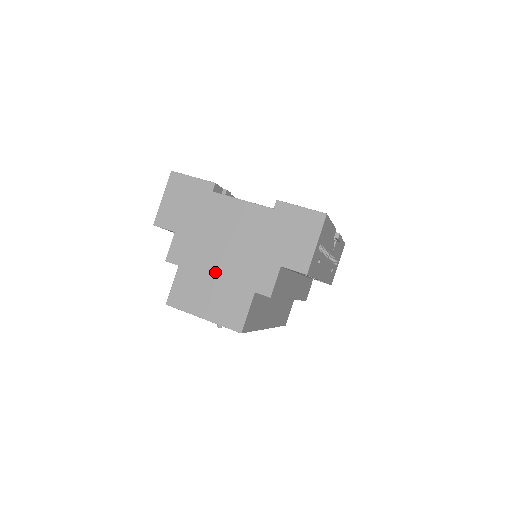
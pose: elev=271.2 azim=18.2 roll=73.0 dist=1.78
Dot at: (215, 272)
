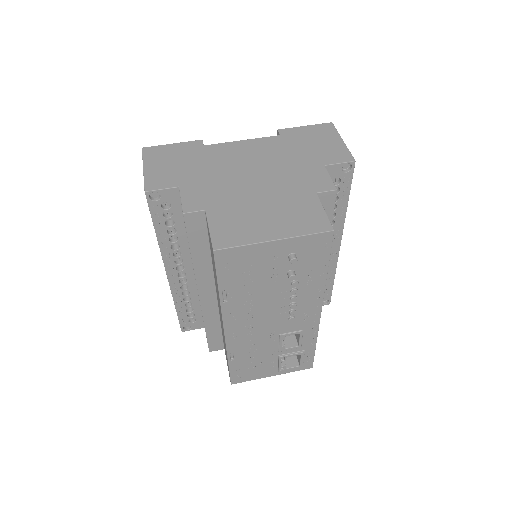
Dot at: (257, 196)
